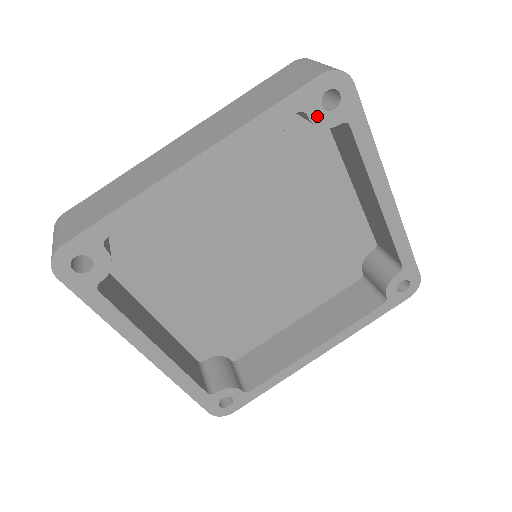
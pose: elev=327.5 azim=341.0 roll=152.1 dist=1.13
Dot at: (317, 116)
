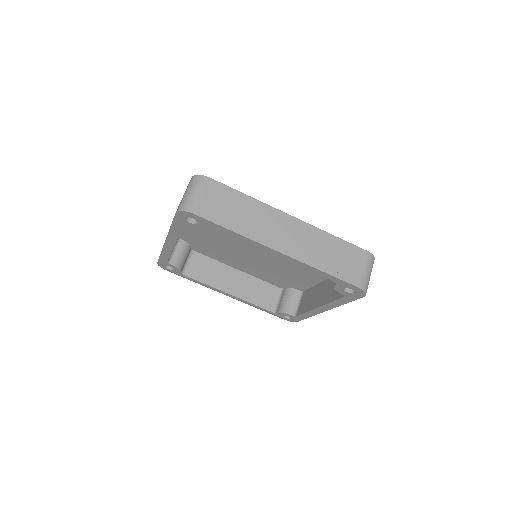
Dot at: (193, 226)
